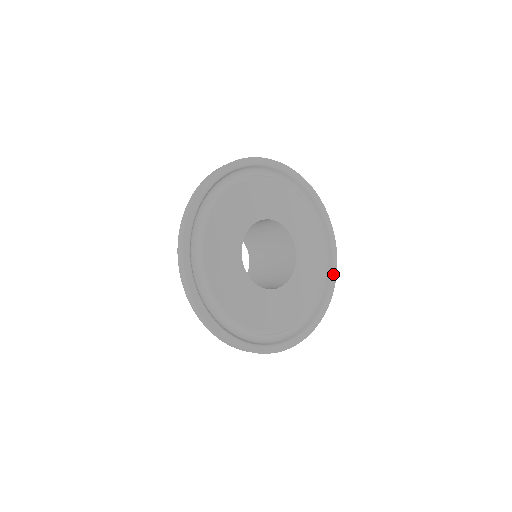
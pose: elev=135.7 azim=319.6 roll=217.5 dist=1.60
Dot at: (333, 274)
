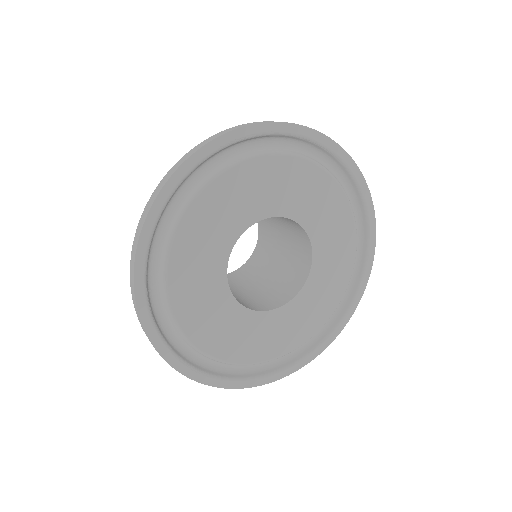
Dot at: (333, 334)
